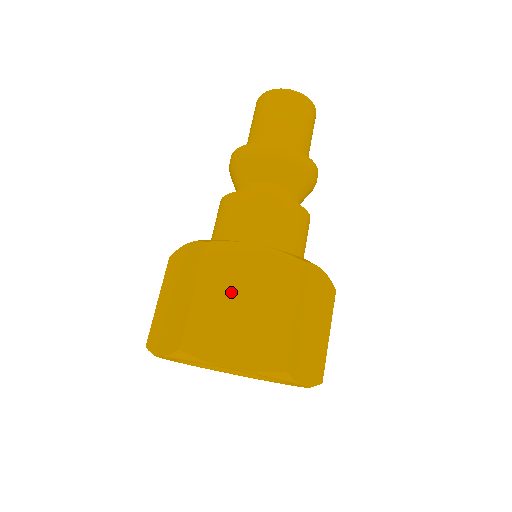
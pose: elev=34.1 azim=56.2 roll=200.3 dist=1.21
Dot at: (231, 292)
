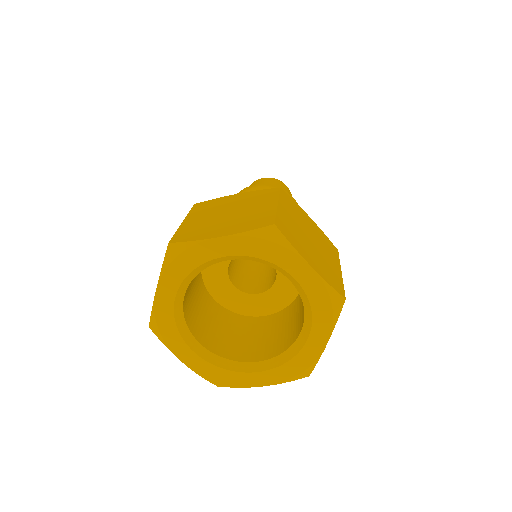
Dot at: (301, 225)
